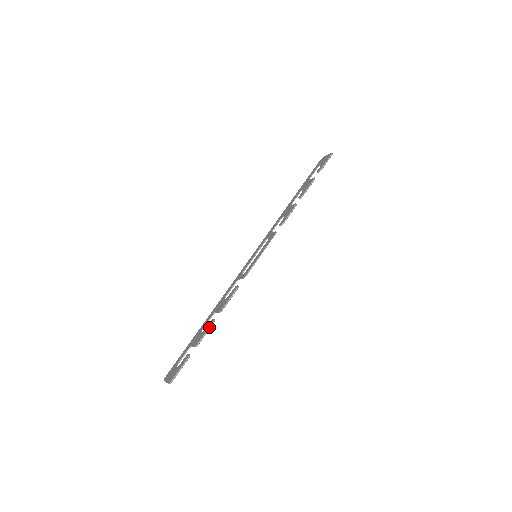
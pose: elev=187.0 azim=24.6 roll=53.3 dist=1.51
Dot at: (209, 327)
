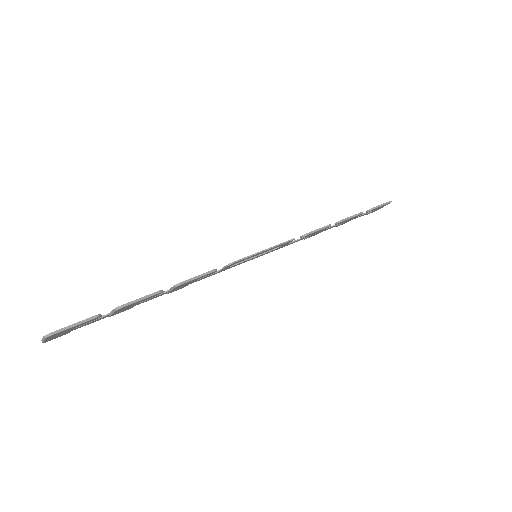
Dot at: (150, 294)
